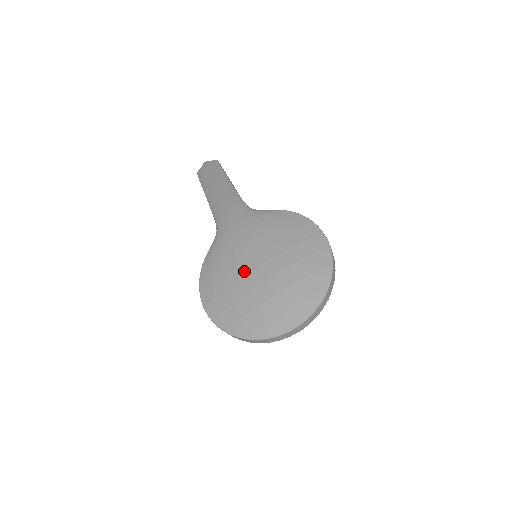
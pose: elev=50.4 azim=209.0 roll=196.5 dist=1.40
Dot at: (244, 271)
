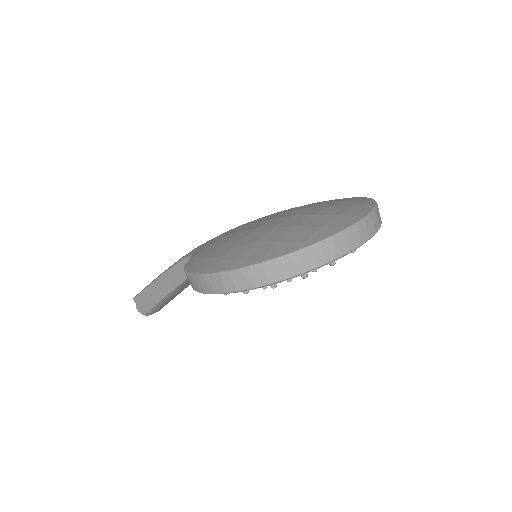
Dot at: (255, 227)
